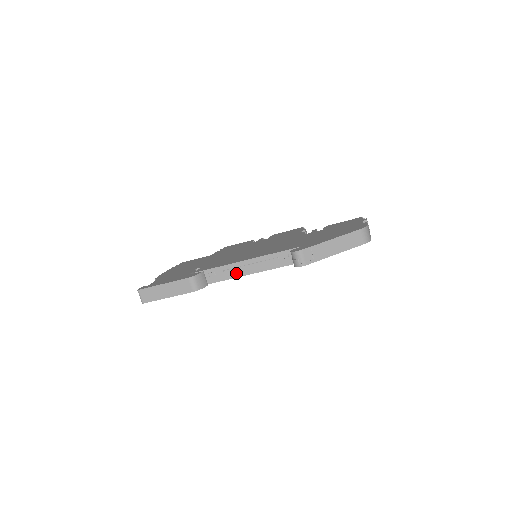
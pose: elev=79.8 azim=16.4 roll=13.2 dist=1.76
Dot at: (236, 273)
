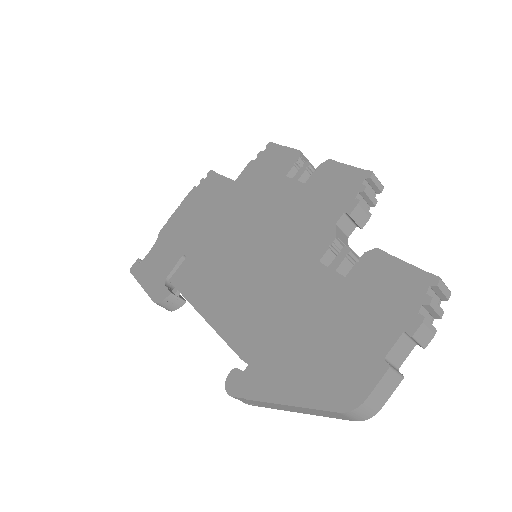
Dot at: occluded
